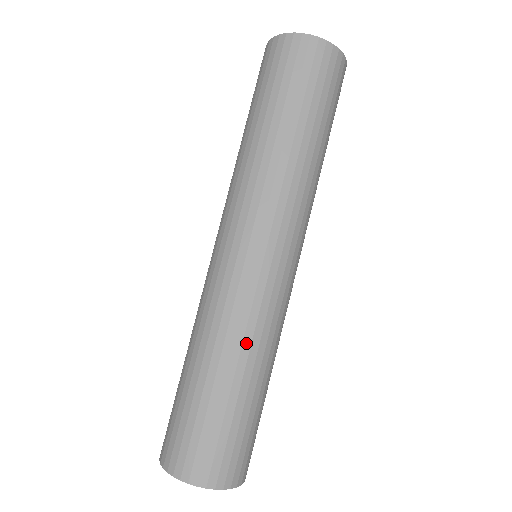
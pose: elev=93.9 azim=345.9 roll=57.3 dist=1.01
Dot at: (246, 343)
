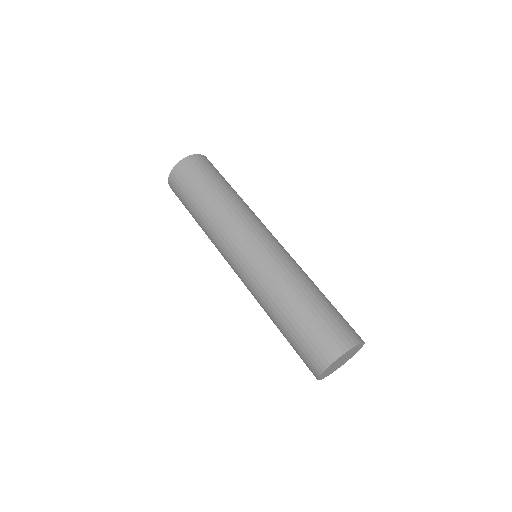
Dot at: (275, 291)
